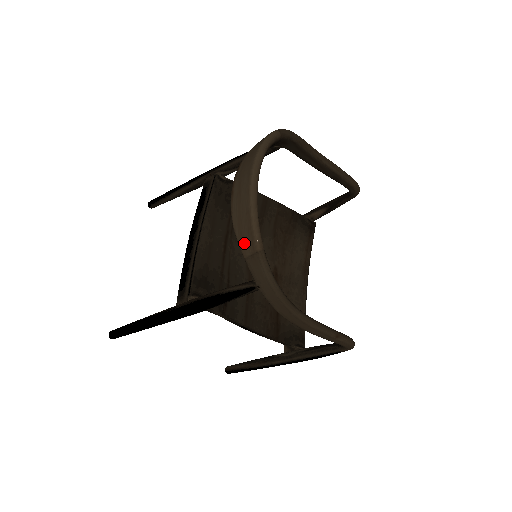
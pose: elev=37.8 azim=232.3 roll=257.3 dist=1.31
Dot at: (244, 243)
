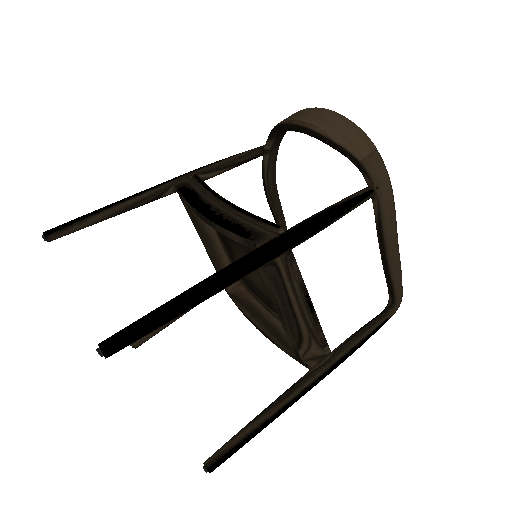
Dot at: (357, 146)
